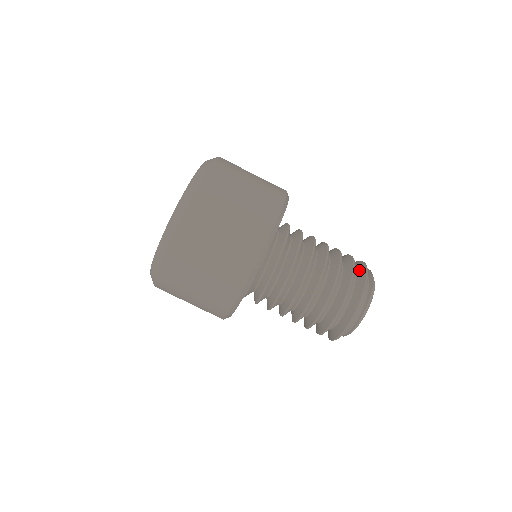
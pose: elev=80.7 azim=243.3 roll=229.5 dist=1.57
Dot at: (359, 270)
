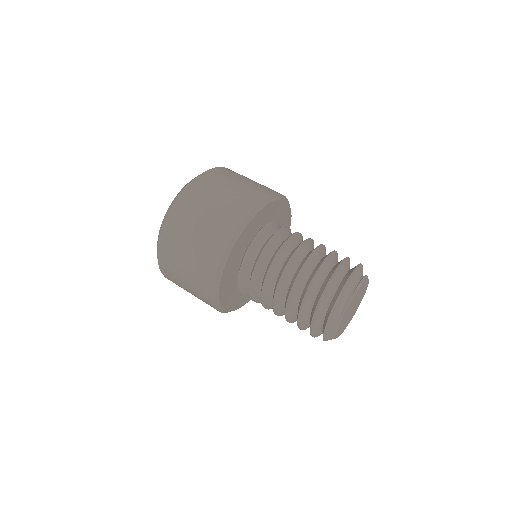
Dot at: occluded
